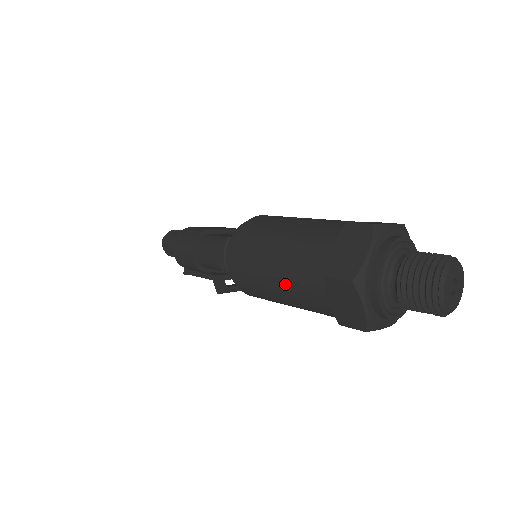
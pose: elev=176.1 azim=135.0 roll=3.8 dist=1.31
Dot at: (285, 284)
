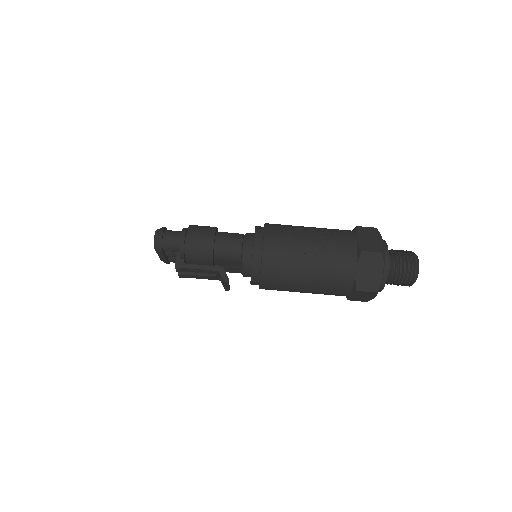
Dot at: (320, 261)
